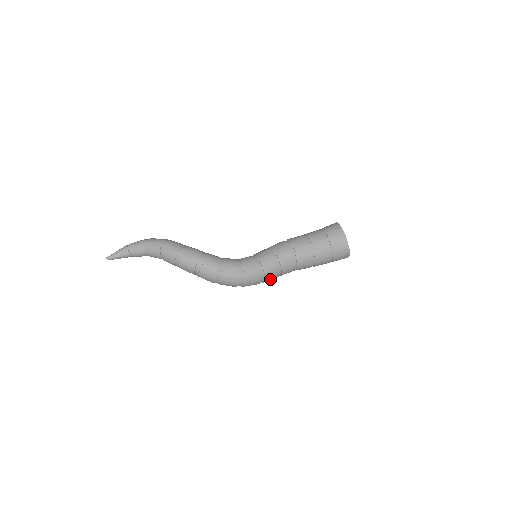
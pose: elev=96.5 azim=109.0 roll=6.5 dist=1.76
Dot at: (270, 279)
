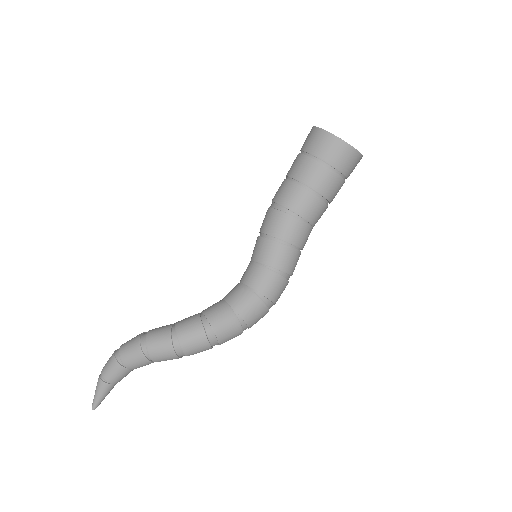
Dot at: occluded
